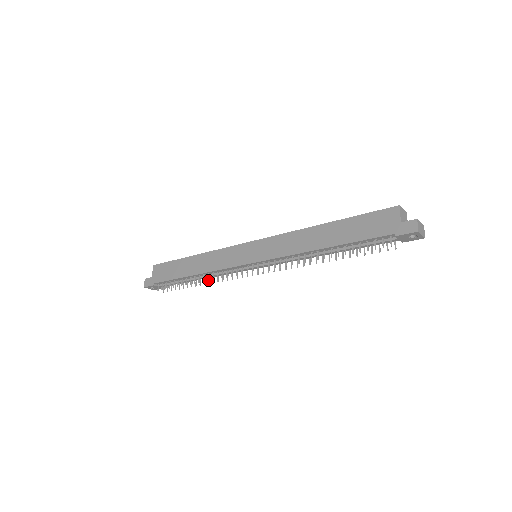
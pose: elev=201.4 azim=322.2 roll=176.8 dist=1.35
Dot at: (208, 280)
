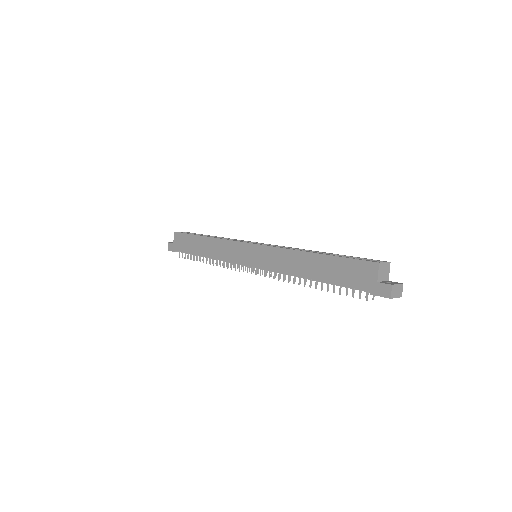
Dot at: (217, 265)
